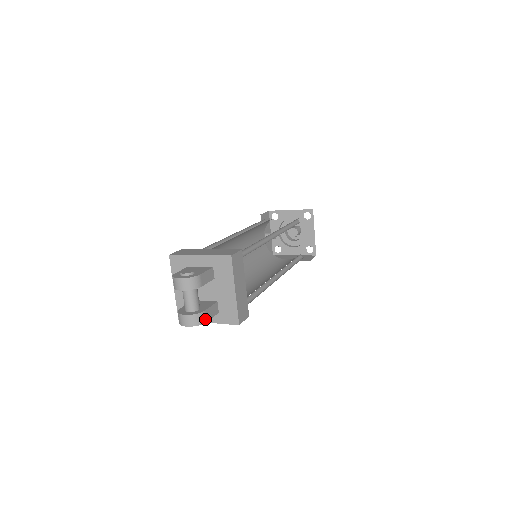
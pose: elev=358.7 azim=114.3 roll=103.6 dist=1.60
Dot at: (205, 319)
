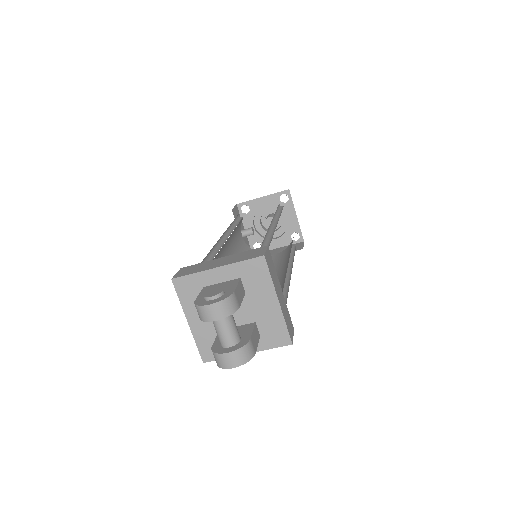
Dot at: (253, 350)
